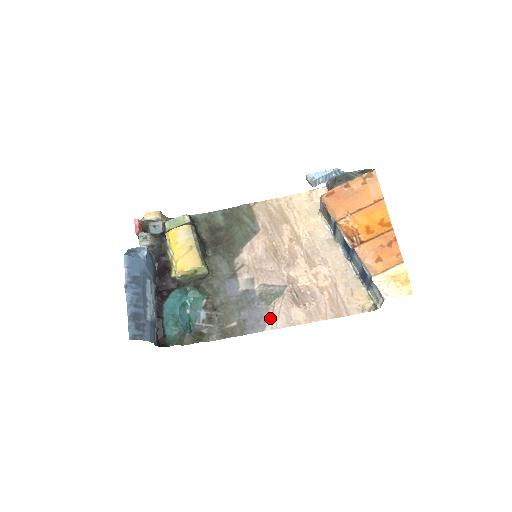
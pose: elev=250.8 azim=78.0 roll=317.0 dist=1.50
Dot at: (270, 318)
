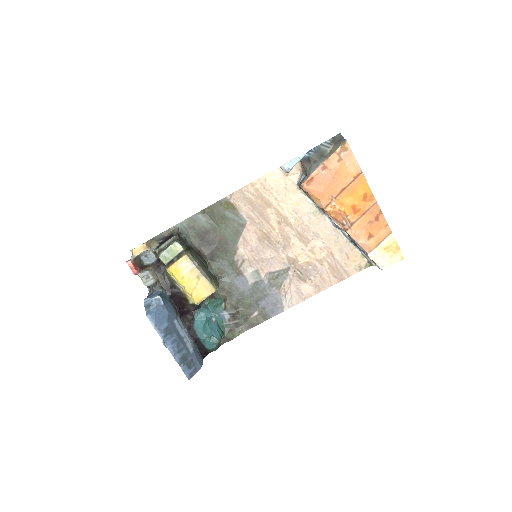
Dot at: (285, 299)
